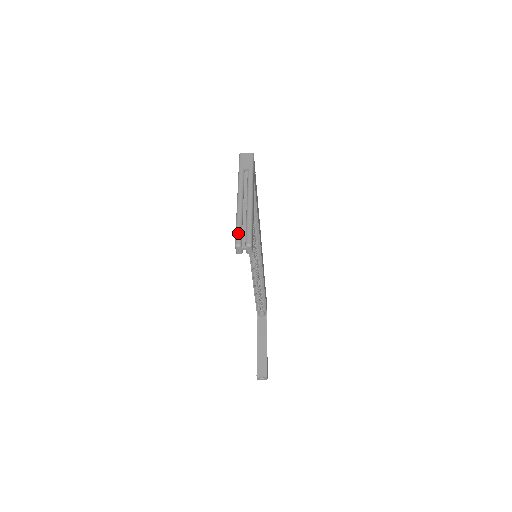
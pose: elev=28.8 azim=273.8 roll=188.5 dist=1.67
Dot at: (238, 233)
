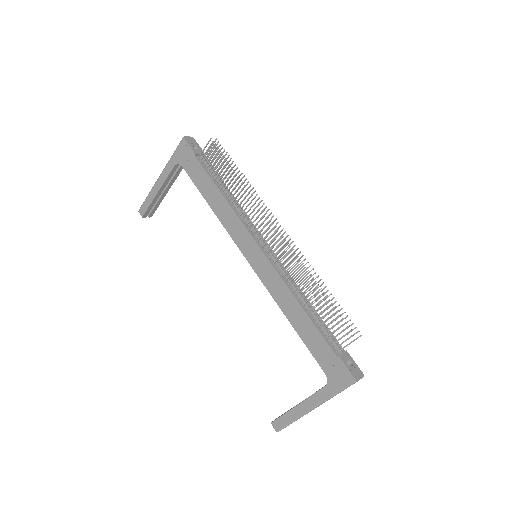
Dot at: occluded
